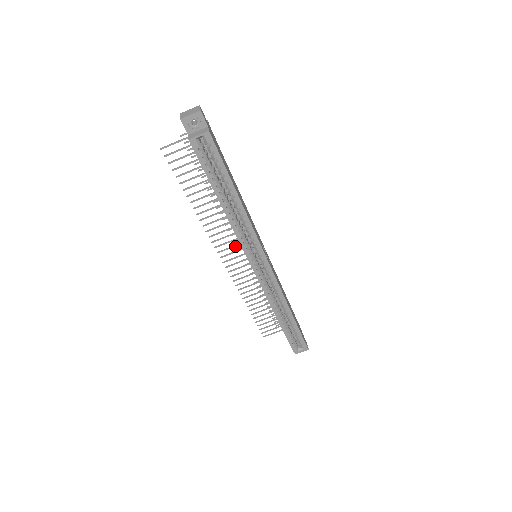
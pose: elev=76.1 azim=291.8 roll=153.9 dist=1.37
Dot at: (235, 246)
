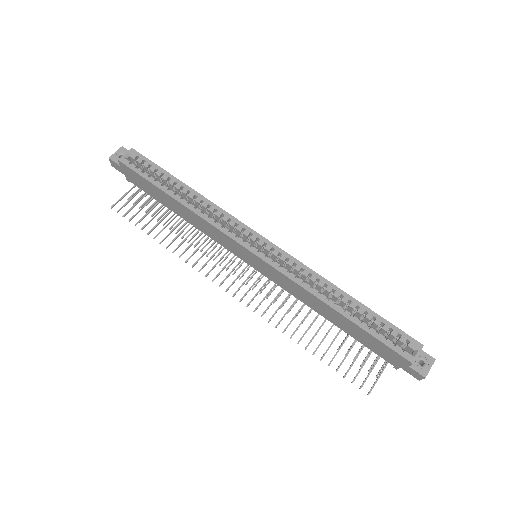
Dot at: (233, 270)
